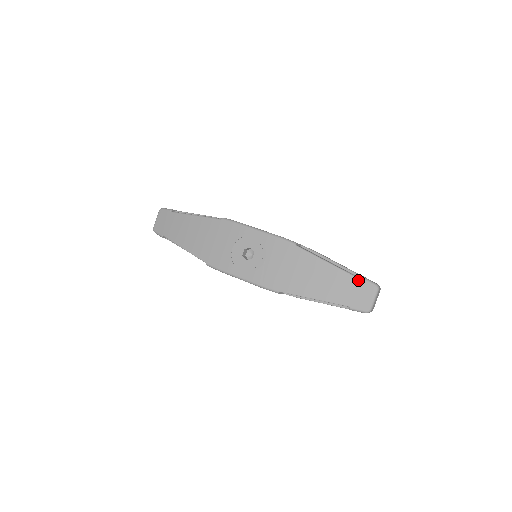
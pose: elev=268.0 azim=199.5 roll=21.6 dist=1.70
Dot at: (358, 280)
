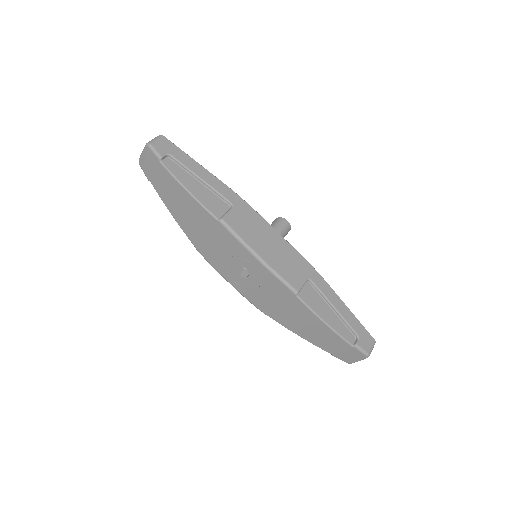
Dot at: (350, 346)
